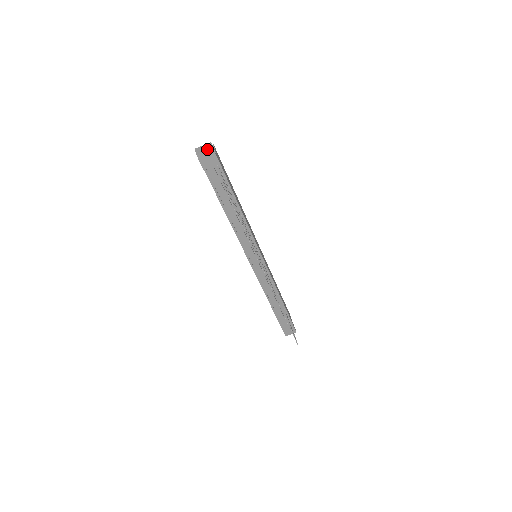
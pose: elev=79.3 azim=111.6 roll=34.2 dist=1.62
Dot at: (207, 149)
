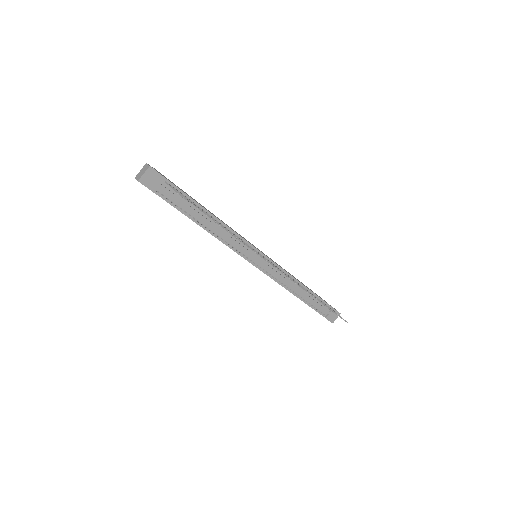
Dot at: (145, 170)
